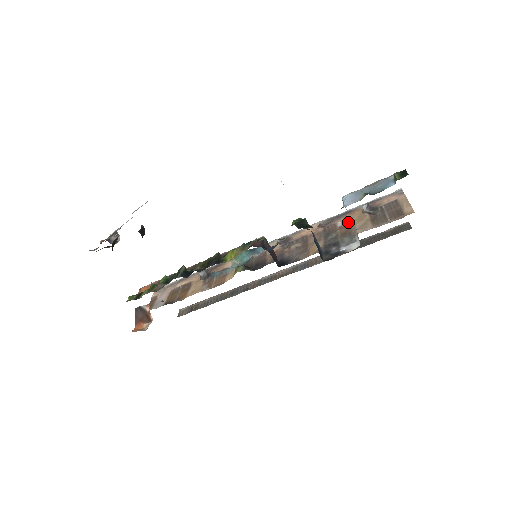
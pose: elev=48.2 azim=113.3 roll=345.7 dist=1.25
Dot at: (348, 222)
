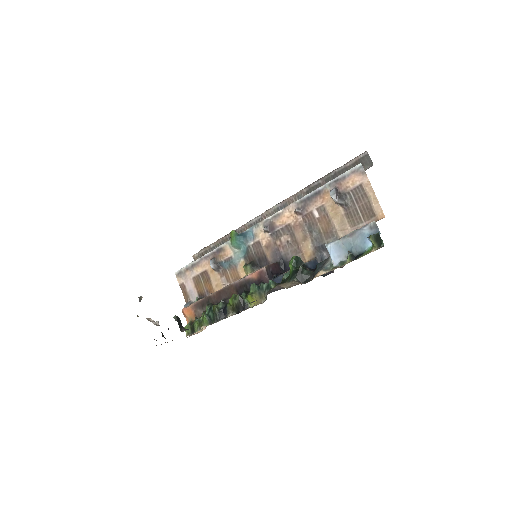
Dot at: (323, 212)
